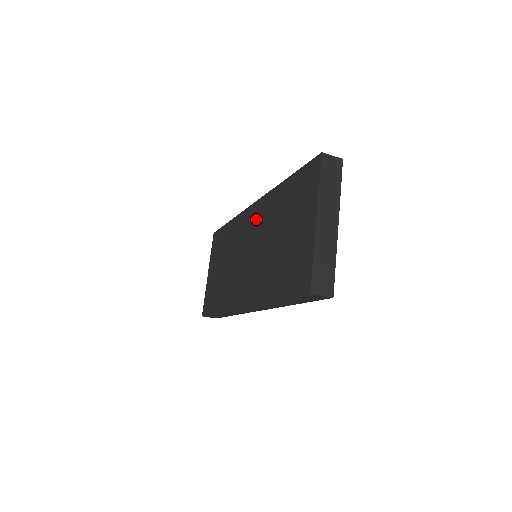
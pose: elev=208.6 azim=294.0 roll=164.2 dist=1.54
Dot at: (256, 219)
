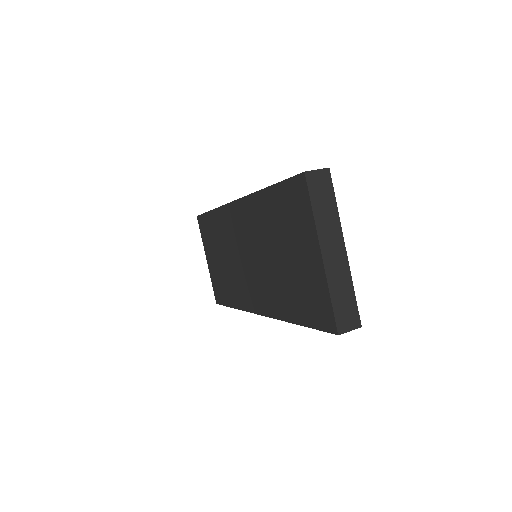
Dot at: (244, 222)
